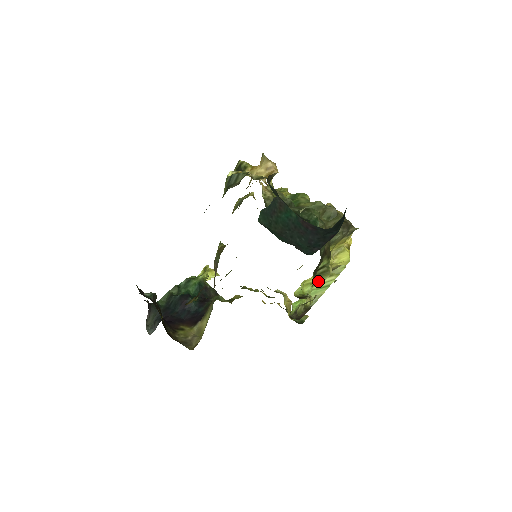
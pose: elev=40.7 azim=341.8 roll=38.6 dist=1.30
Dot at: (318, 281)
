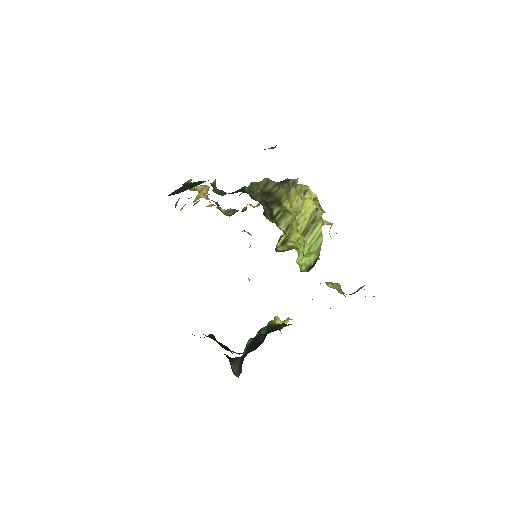
Dot at: (284, 224)
